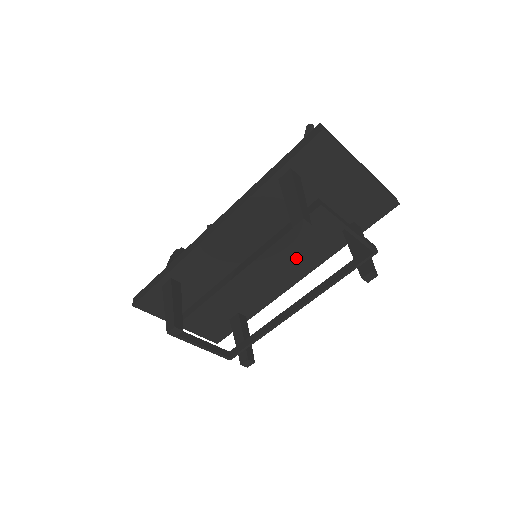
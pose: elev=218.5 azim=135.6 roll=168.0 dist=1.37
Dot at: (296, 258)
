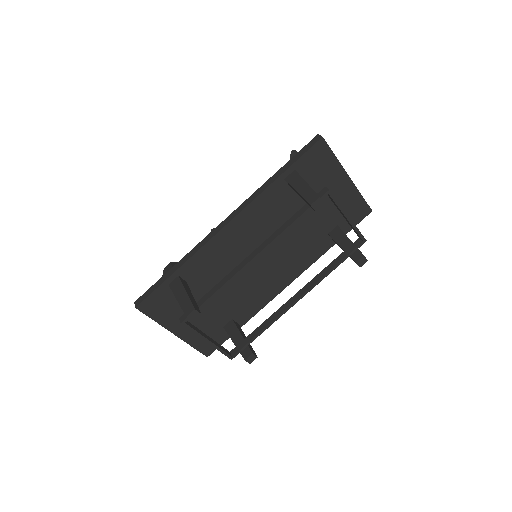
Dot at: (289, 260)
